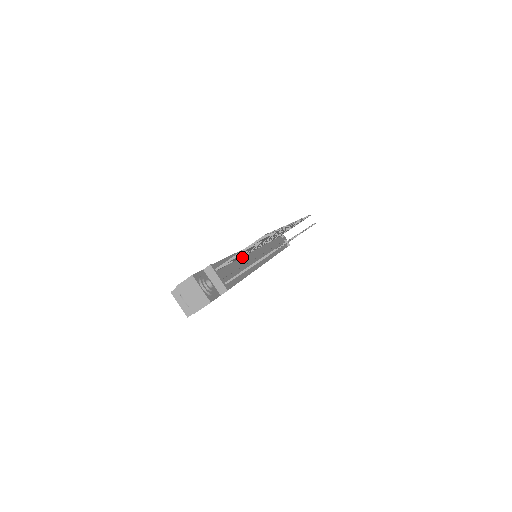
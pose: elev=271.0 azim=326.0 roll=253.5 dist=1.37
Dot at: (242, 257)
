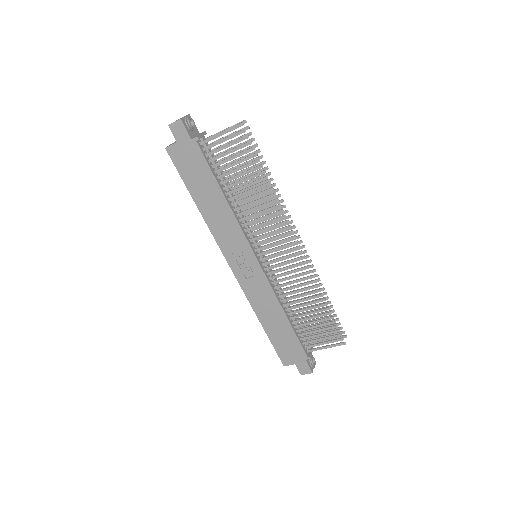
Dot at: occluded
